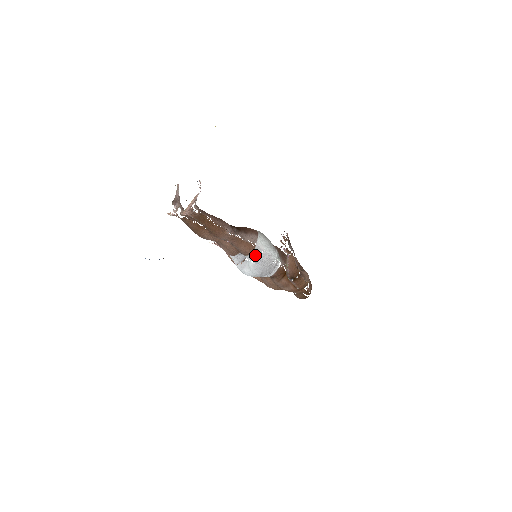
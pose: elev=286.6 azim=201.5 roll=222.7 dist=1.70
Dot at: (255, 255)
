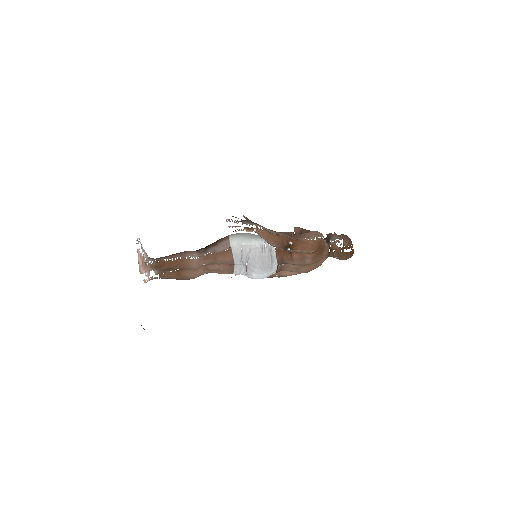
Dot at: (238, 256)
